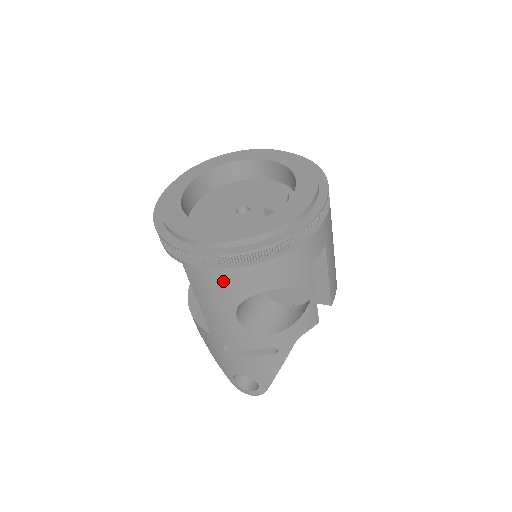
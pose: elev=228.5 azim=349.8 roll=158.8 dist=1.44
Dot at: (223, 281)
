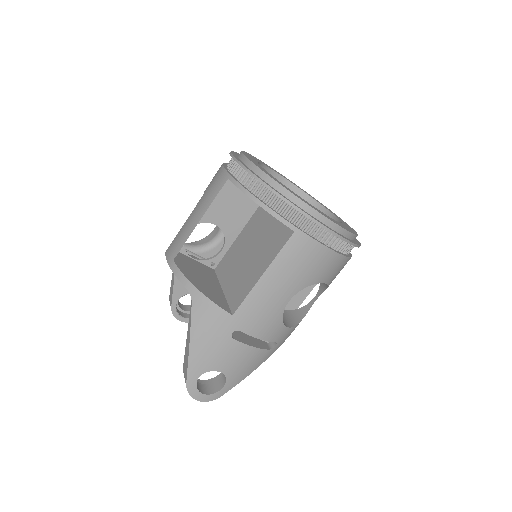
Dot at: (318, 261)
